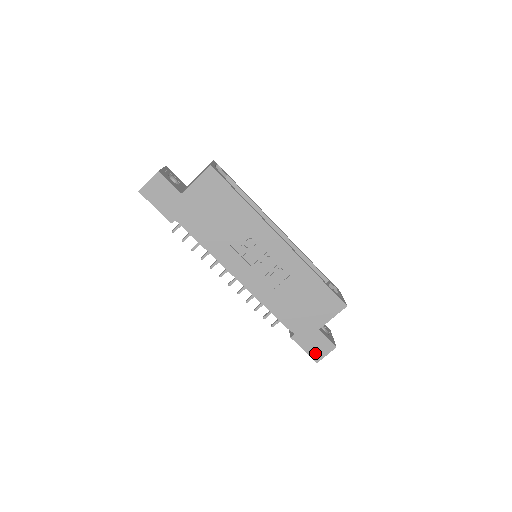
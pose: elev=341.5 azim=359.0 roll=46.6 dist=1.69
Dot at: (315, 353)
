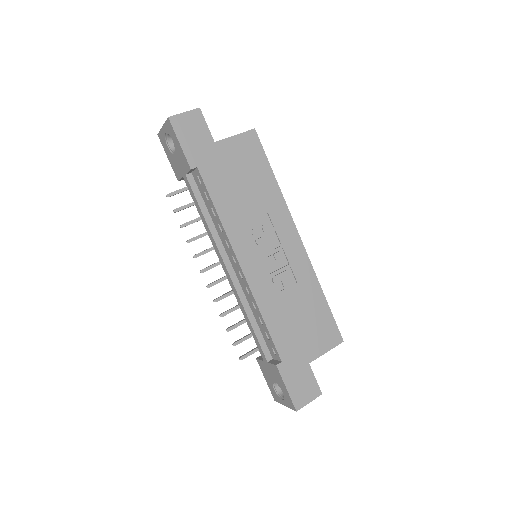
Dot at: (298, 396)
